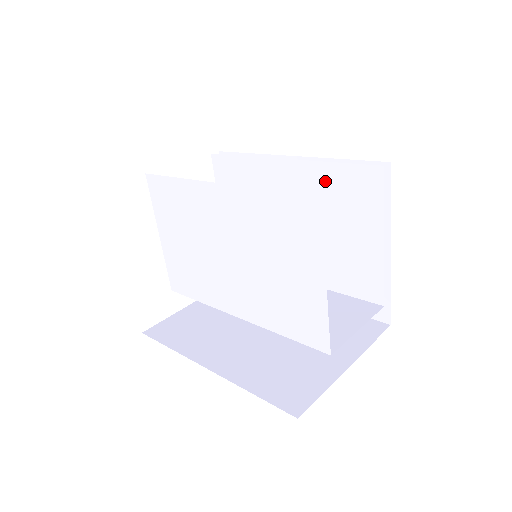
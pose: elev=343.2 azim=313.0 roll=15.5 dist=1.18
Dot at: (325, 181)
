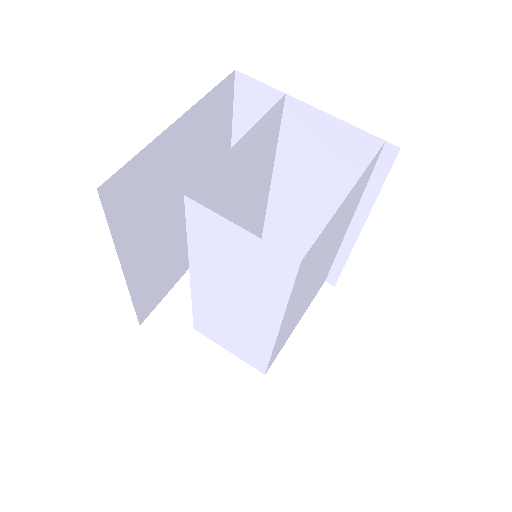
Dot at: (355, 205)
